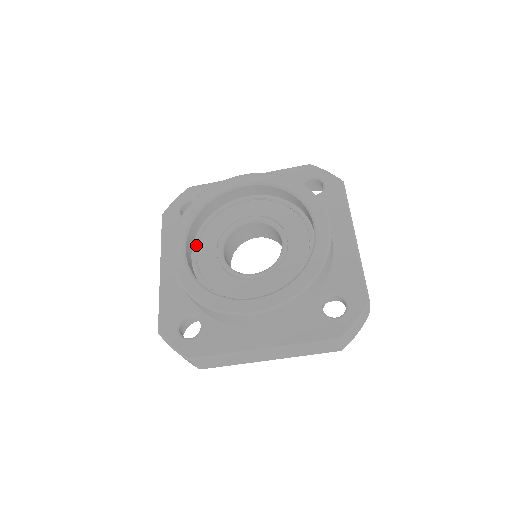
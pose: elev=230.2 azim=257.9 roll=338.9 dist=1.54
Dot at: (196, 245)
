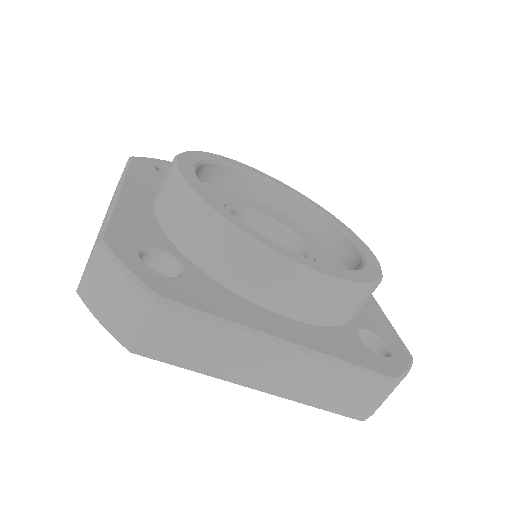
Dot at: occluded
